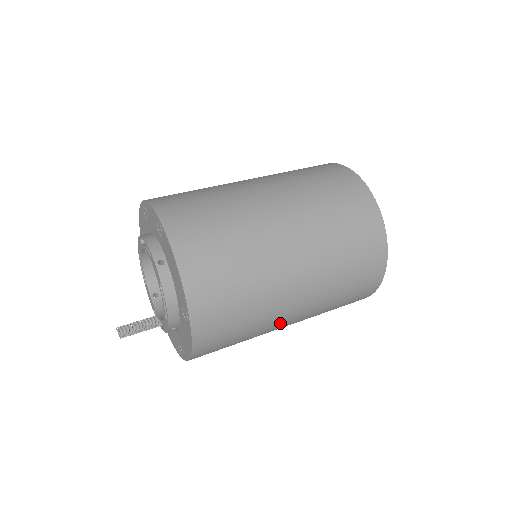
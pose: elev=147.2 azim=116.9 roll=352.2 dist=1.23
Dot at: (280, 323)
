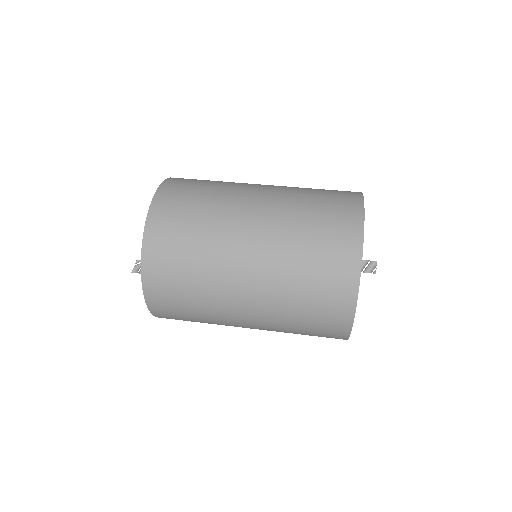
Dot at: occluded
